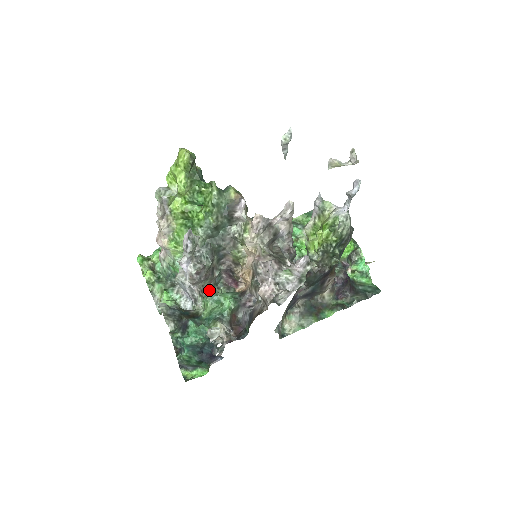
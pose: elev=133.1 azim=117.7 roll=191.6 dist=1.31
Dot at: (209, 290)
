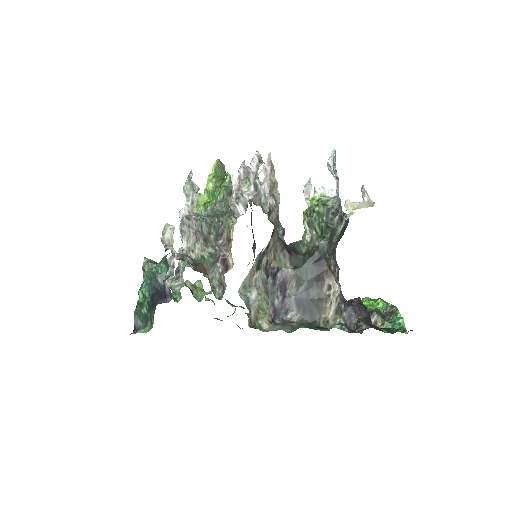
Dot at: occluded
